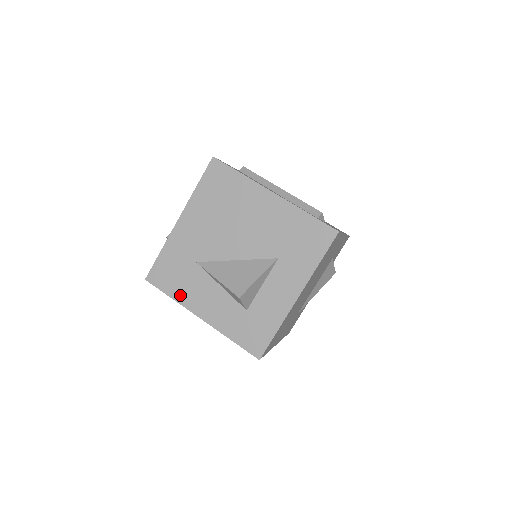
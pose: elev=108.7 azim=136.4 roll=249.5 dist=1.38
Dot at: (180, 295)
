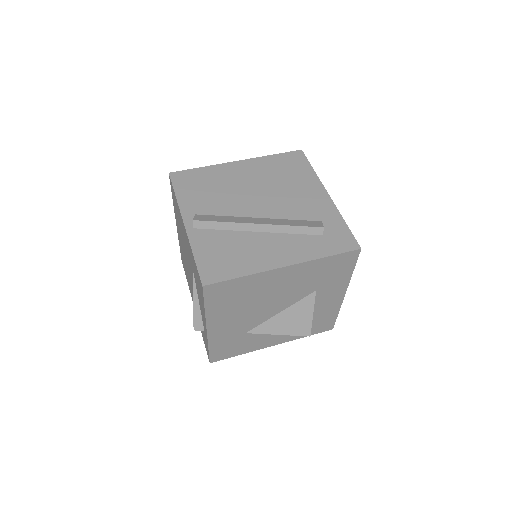
Dot at: (247, 350)
